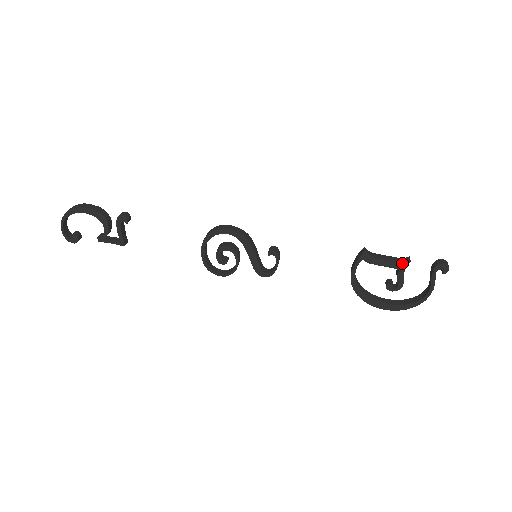
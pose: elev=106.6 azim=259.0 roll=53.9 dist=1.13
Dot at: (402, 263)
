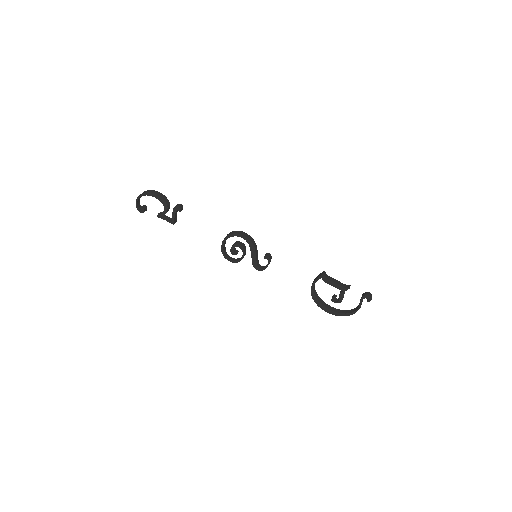
Dot at: (344, 288)
